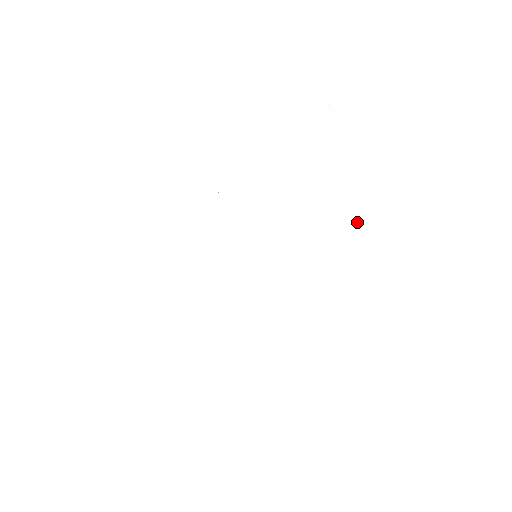
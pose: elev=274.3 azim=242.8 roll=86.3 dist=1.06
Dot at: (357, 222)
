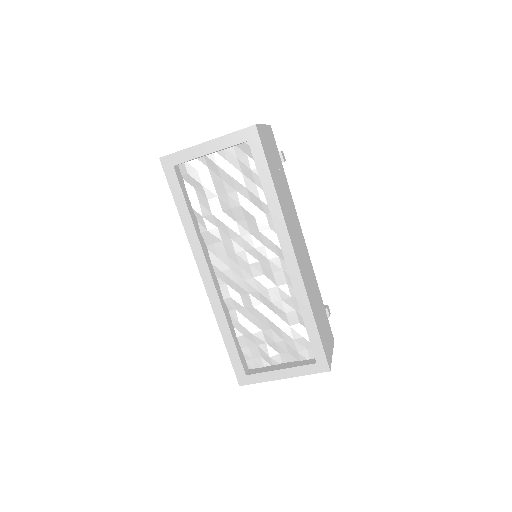
Dot at: occluded
